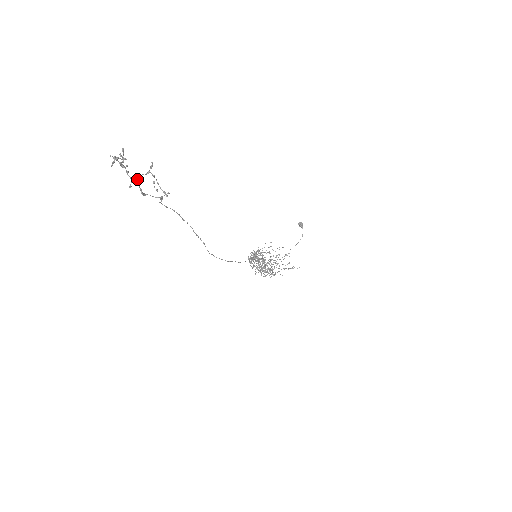
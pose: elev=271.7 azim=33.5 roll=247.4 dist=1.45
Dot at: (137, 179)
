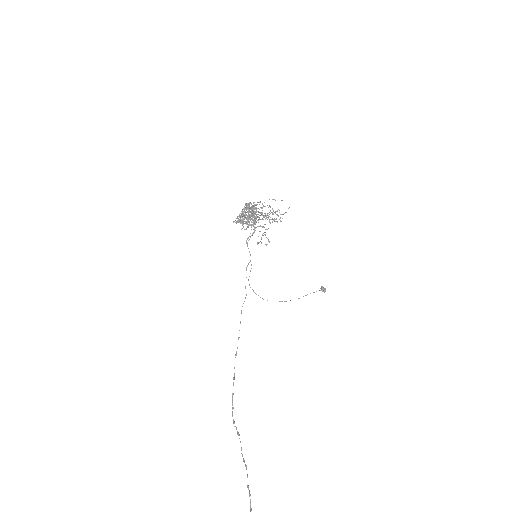
Dot at: out of frame
